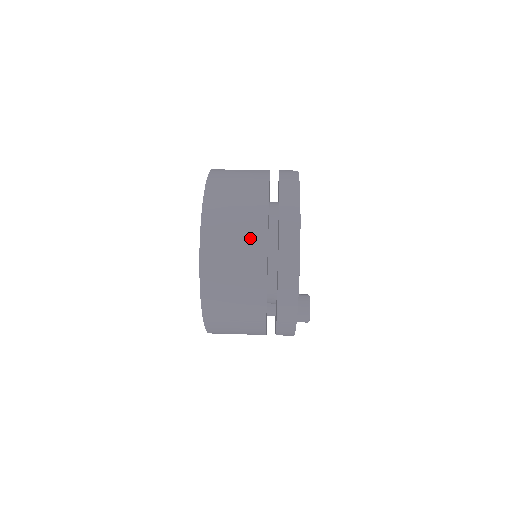
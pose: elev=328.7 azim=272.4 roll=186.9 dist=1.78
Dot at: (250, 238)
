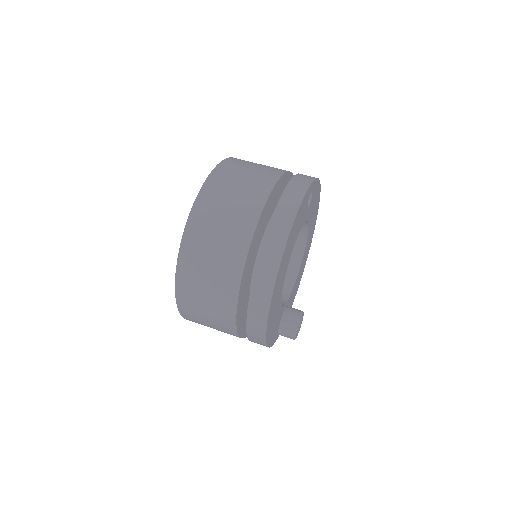
Dot at: (236, 231)
